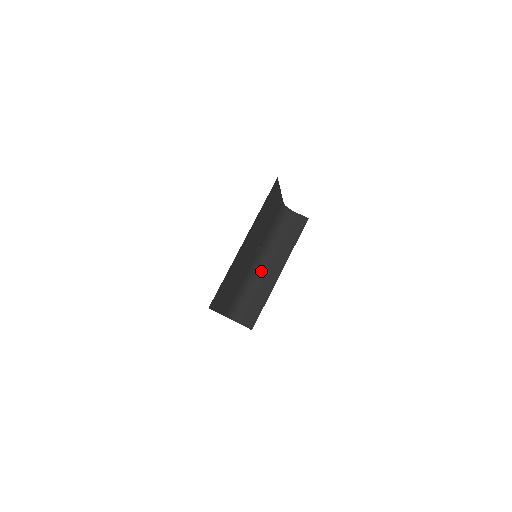
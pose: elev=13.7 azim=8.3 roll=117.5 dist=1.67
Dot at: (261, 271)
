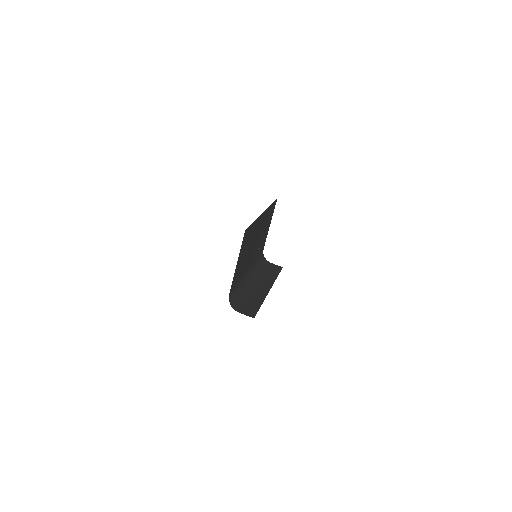
Dot at: (252, 285)
